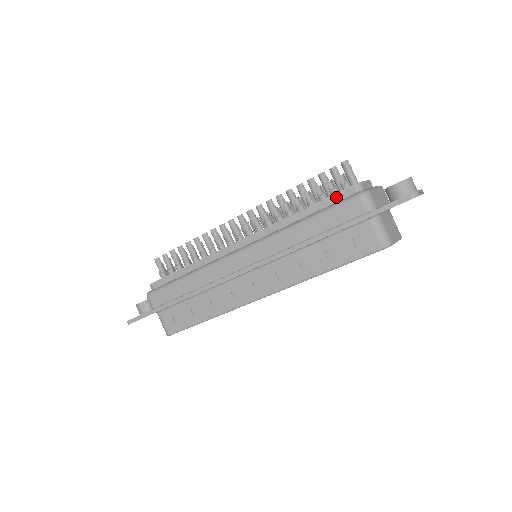
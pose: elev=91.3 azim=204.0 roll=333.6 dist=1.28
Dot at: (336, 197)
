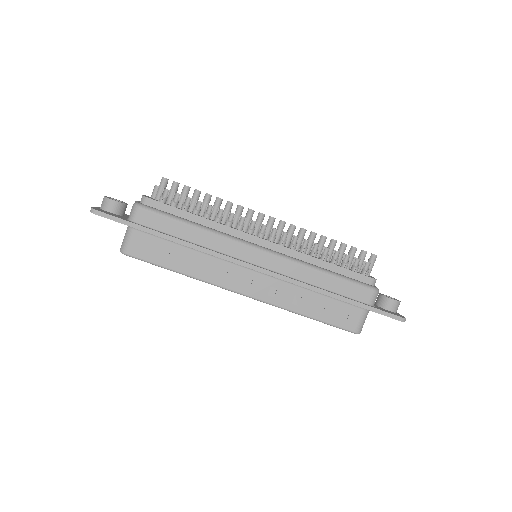
Dot at: (356, 275)
